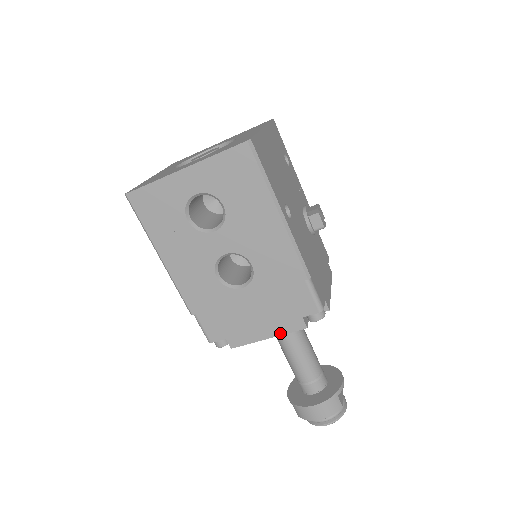
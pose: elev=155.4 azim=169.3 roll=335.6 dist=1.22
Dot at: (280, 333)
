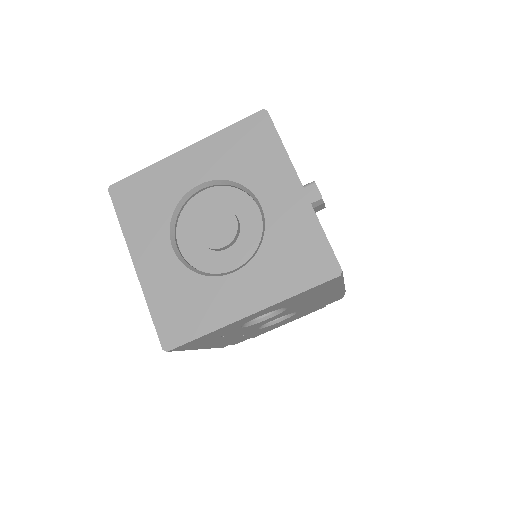
Dot at: occluded
